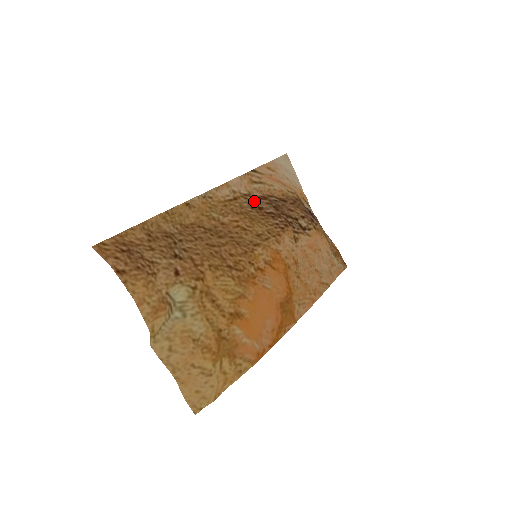
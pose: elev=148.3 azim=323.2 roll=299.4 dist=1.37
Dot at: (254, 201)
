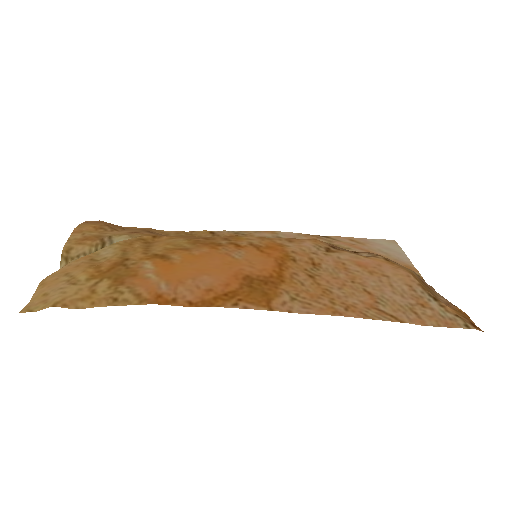
Dot at: occluded
